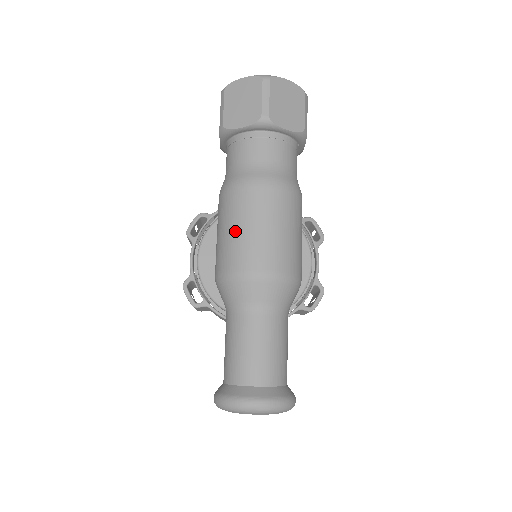
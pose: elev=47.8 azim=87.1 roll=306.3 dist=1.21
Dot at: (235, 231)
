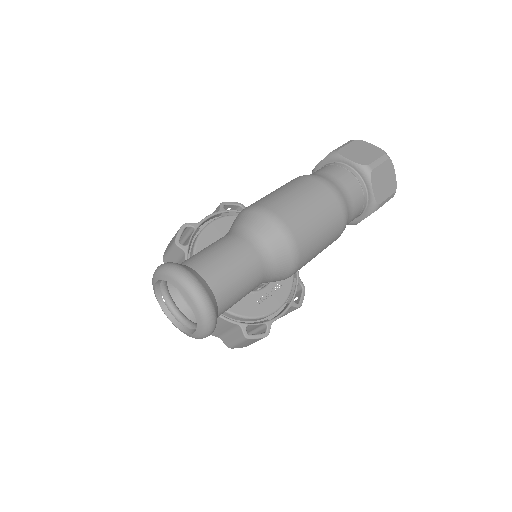
Dot at: (292, 194)
